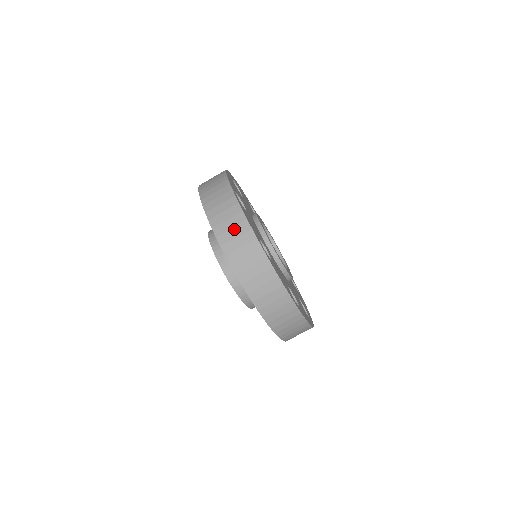
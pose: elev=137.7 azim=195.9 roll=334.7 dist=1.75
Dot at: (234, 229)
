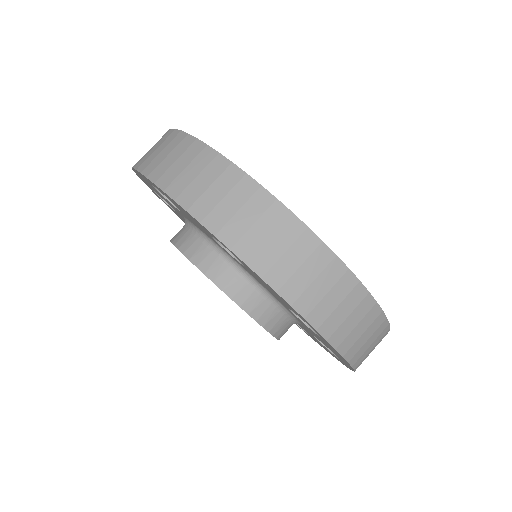
Dot at: (319, 280)
